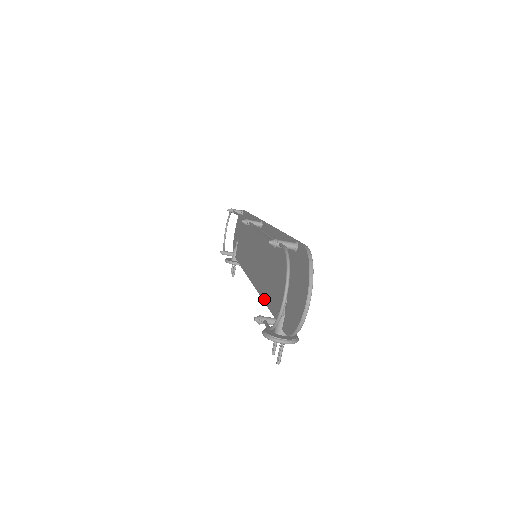
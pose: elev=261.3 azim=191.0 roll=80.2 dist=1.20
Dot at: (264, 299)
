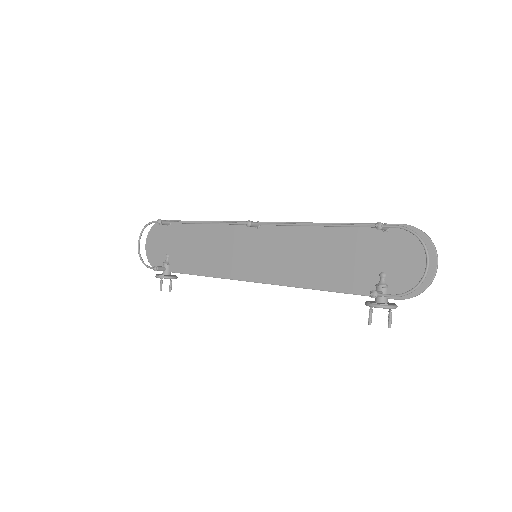
Dot at: (315, 287)
